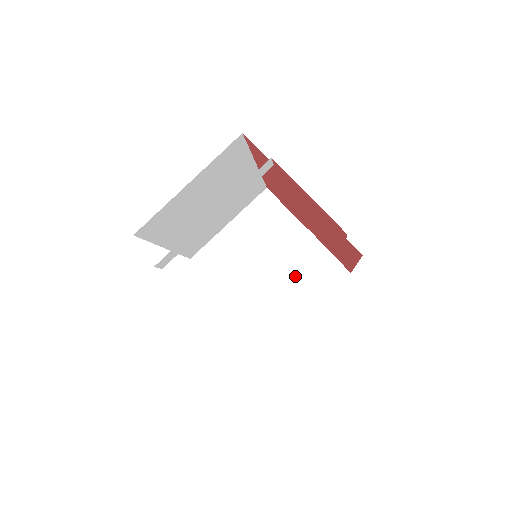
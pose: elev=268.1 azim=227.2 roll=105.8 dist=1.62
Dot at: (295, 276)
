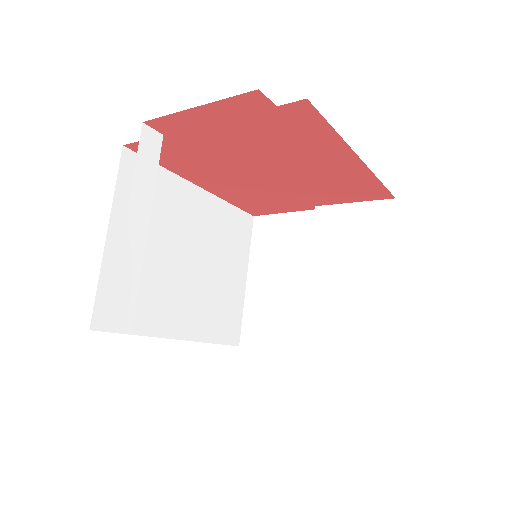
Dot at: (344, 259)
